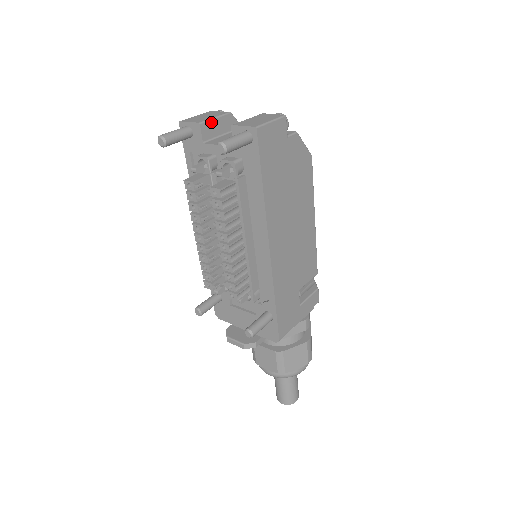
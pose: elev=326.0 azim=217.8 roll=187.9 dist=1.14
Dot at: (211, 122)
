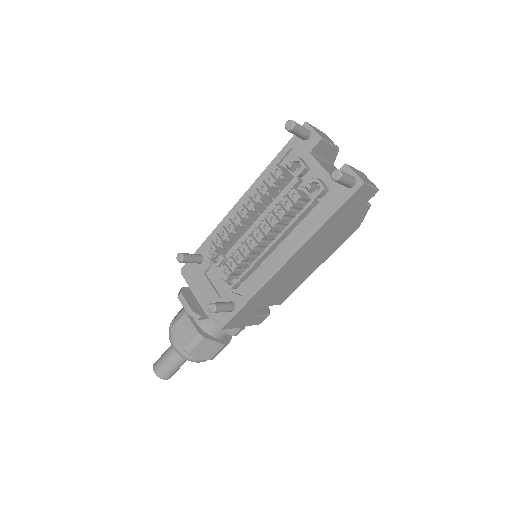
Dot at: (326, 144)
